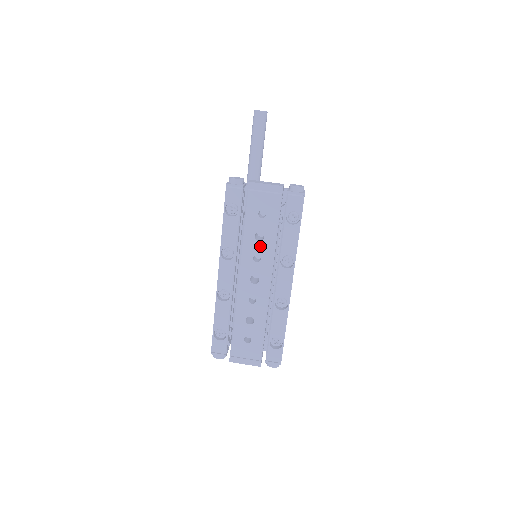
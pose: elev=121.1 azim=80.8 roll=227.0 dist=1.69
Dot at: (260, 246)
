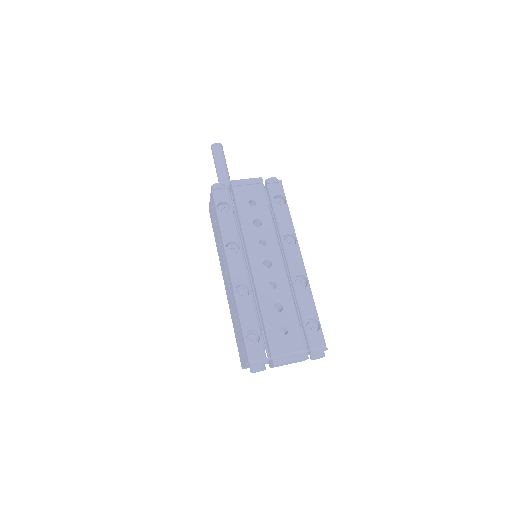
Dot at: (261, 231)
